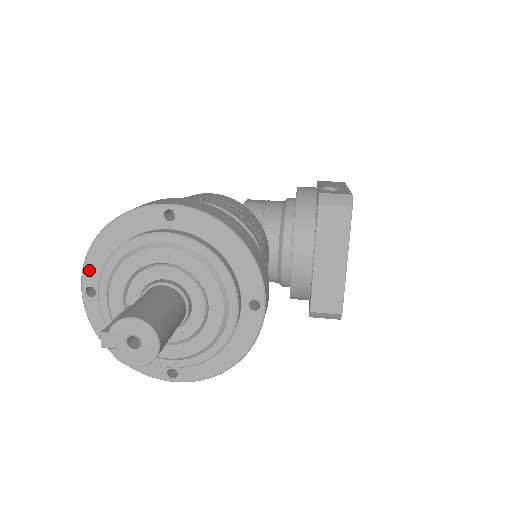
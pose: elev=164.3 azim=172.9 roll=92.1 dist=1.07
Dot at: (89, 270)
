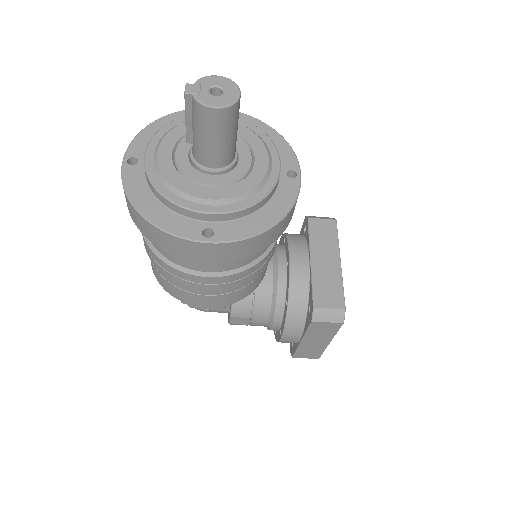
Dot at: (136, 145)
